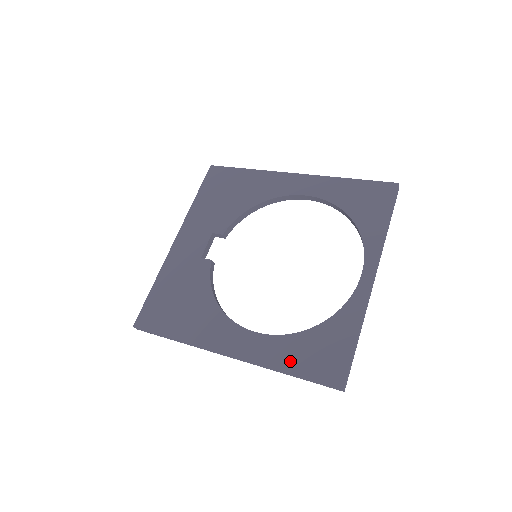
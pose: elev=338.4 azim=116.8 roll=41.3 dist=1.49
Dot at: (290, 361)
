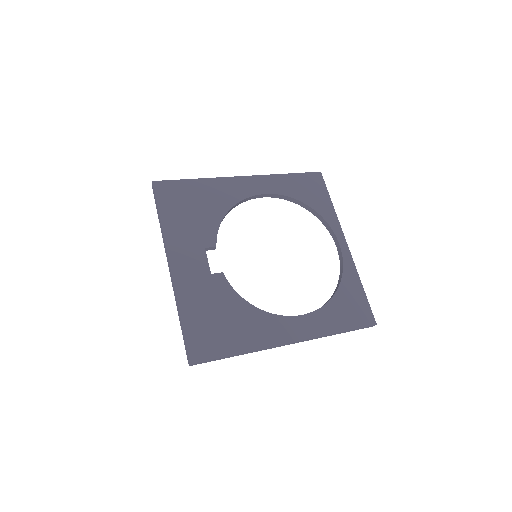
Dot at: (337, 323)
